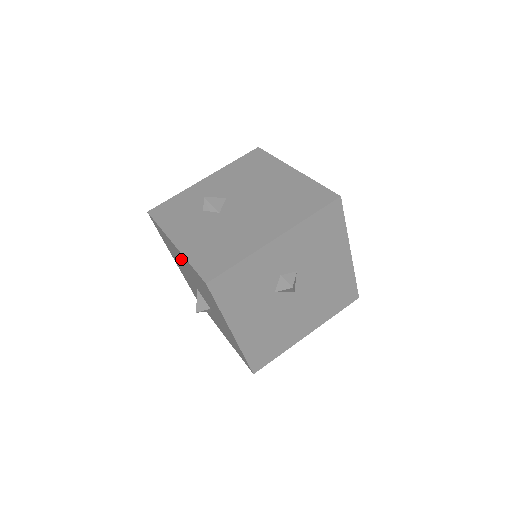
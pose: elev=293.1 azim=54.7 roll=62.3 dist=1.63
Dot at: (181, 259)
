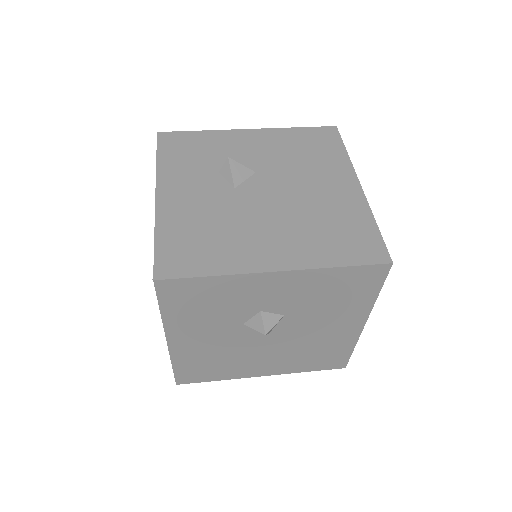
Dot at: occluded
